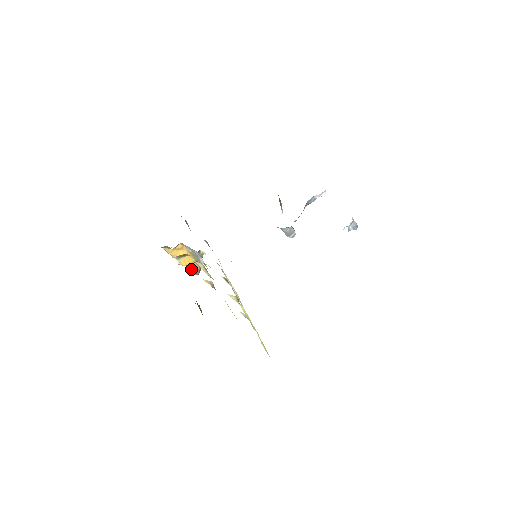
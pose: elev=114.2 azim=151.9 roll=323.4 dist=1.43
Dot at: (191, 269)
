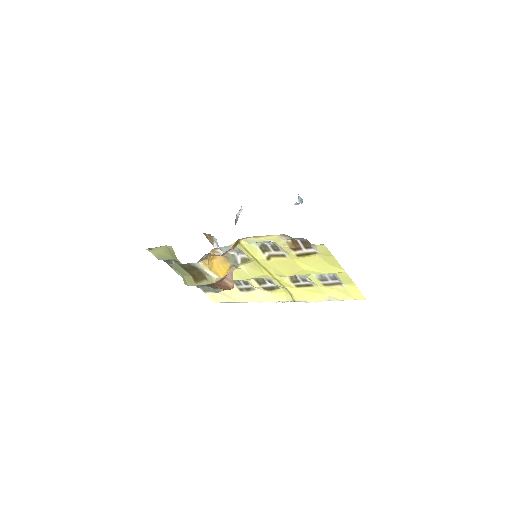
Dot at: (225, 284)
